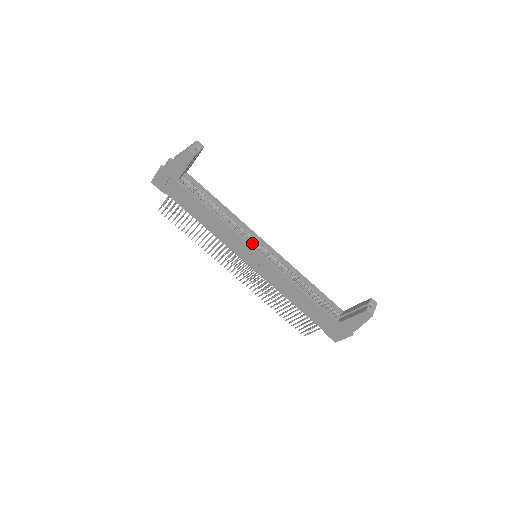
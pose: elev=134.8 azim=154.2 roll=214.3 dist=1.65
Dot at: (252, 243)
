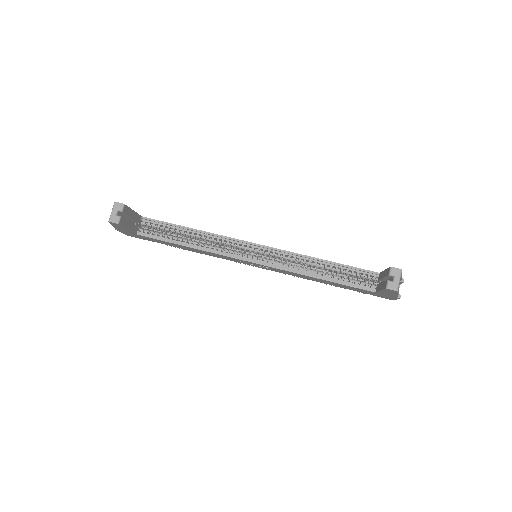
Dot at: (242, 249)
